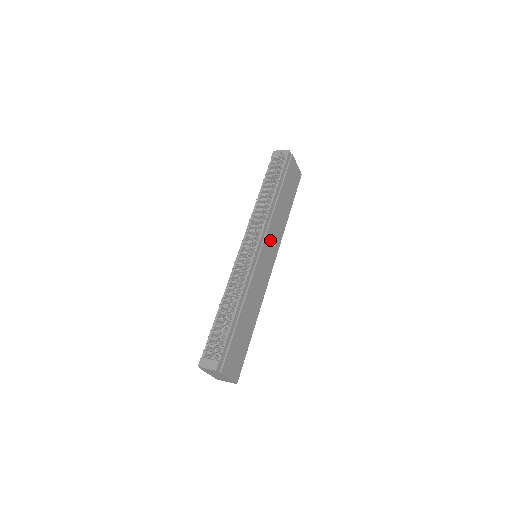
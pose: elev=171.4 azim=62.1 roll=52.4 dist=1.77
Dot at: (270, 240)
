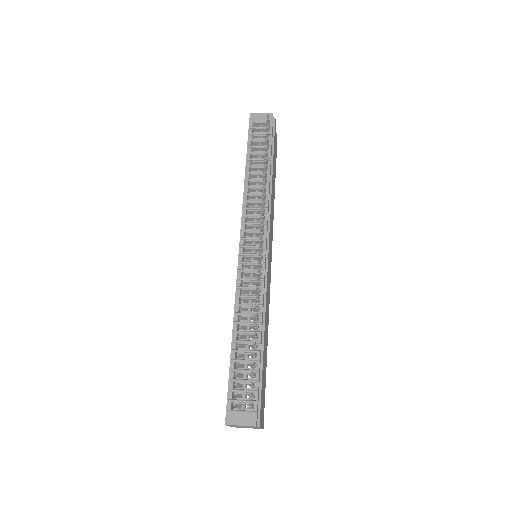
Dot at: (270, 233)
